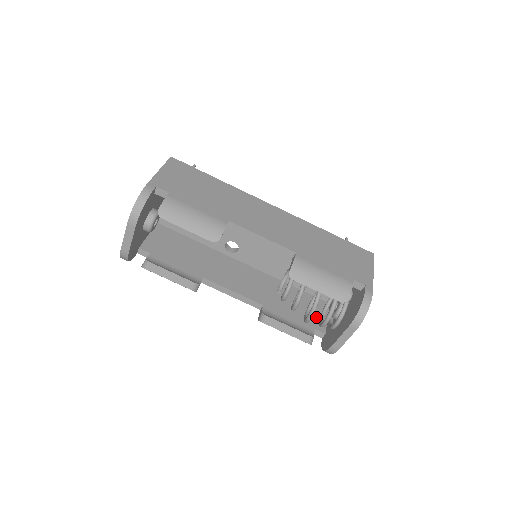
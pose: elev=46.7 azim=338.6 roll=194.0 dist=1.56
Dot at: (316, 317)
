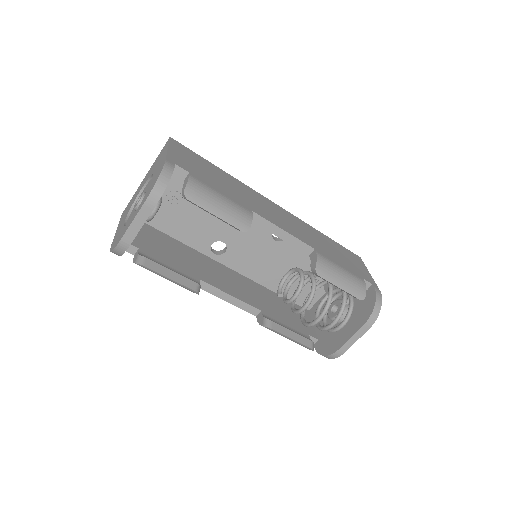
Dot at: occluded
